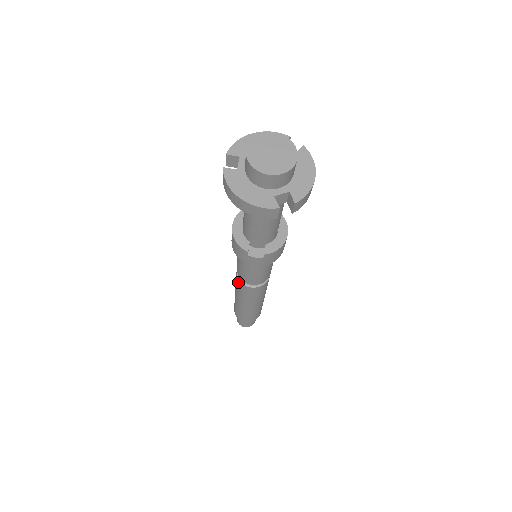
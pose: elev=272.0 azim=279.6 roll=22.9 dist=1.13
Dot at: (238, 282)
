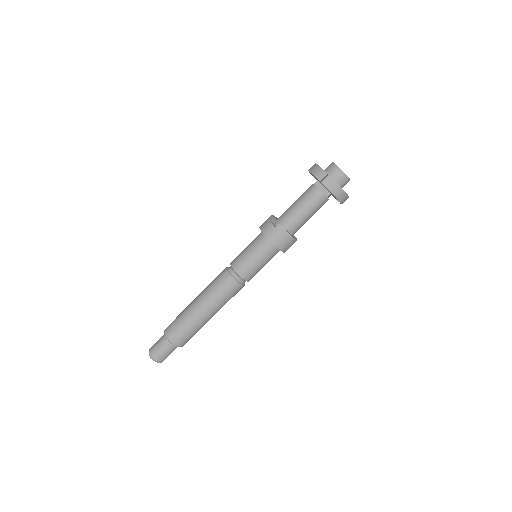
Dot at: (222, 271)
